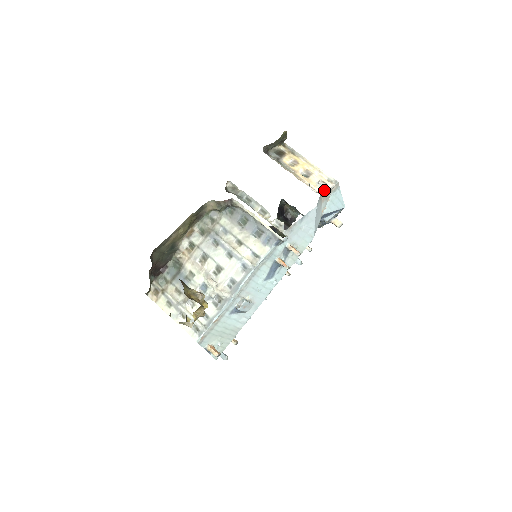
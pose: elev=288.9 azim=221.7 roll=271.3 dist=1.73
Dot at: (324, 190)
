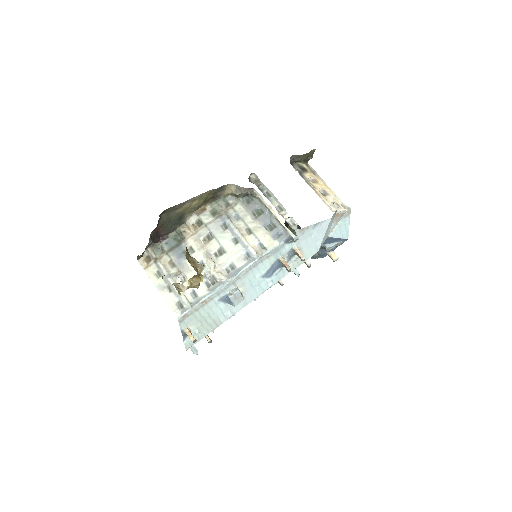
Dot at: (338, 210)
